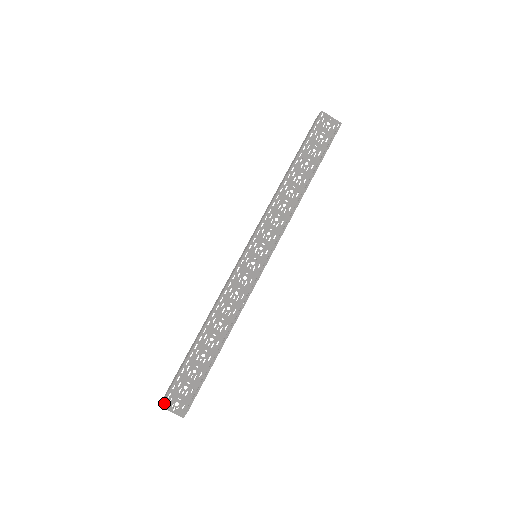
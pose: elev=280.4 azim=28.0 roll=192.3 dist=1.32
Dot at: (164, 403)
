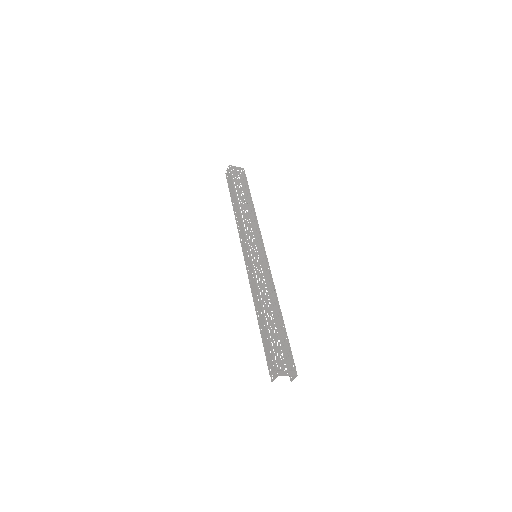
Dot at: (278, 372)
